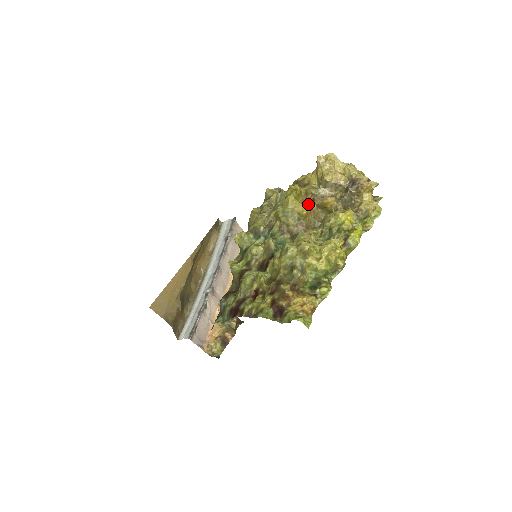
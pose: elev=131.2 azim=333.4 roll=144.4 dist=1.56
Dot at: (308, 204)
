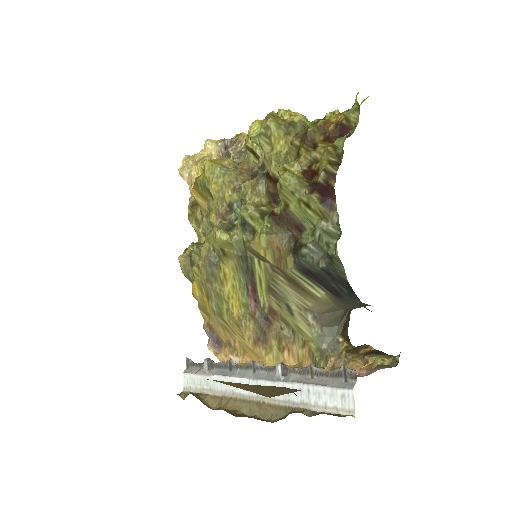
Dot at: occluded
